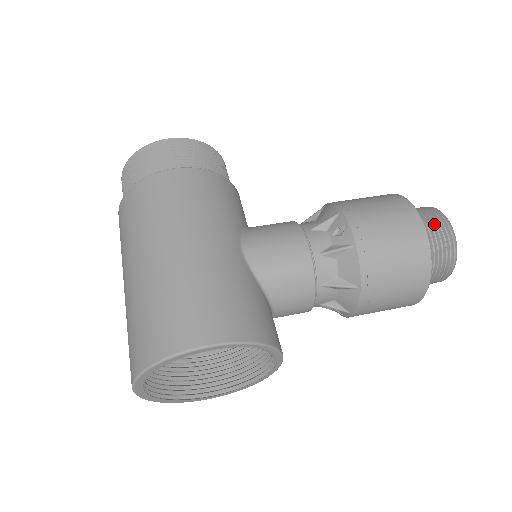
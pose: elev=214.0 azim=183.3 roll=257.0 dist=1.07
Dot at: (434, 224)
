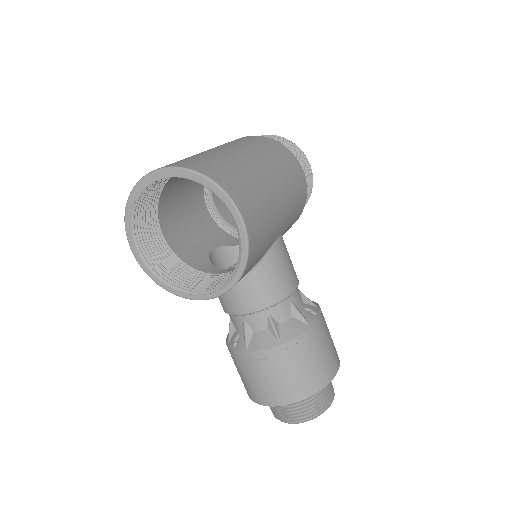
Dot at: (330, 388)
